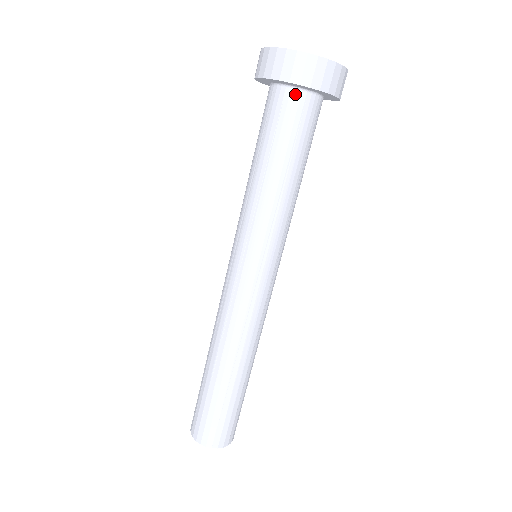
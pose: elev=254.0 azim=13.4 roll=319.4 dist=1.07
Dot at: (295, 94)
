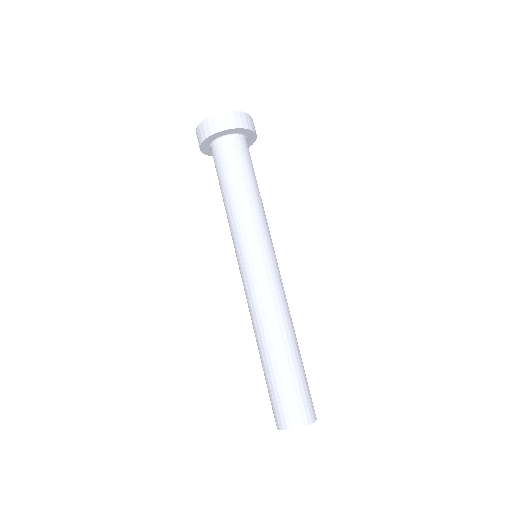
Dot at: (229, 139)
